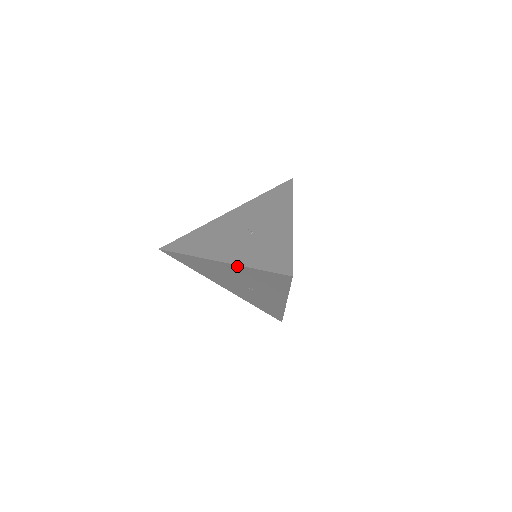
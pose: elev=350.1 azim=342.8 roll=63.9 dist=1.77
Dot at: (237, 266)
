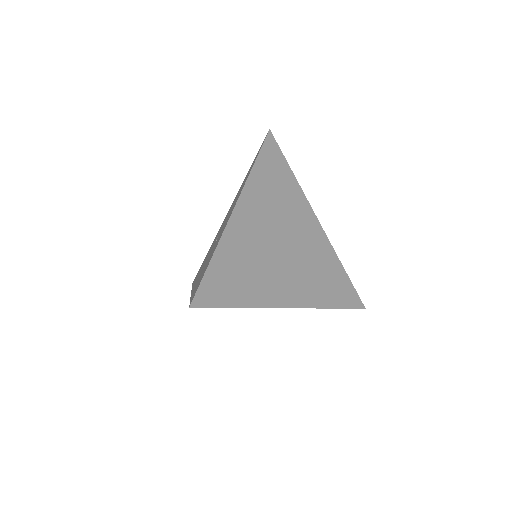
Dot at: occluded
